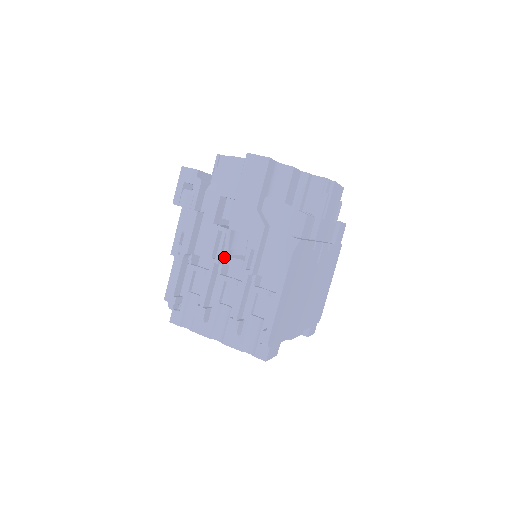
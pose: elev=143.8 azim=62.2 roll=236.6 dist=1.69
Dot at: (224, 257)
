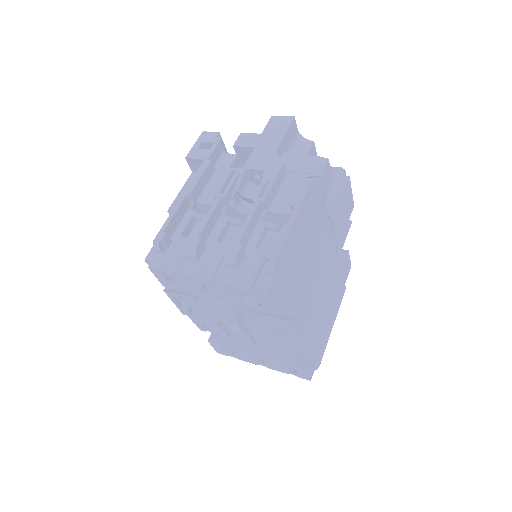
Dot at: (232, 198)
